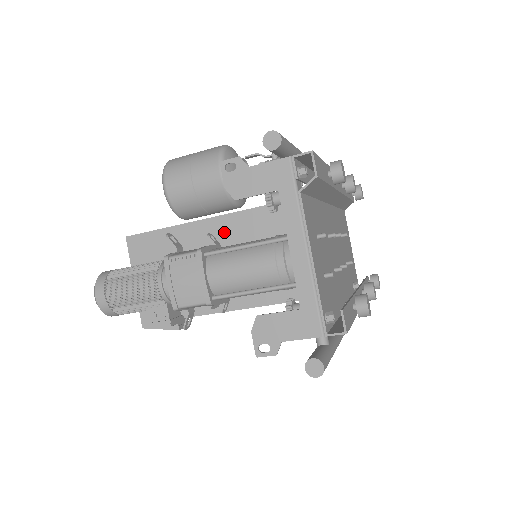
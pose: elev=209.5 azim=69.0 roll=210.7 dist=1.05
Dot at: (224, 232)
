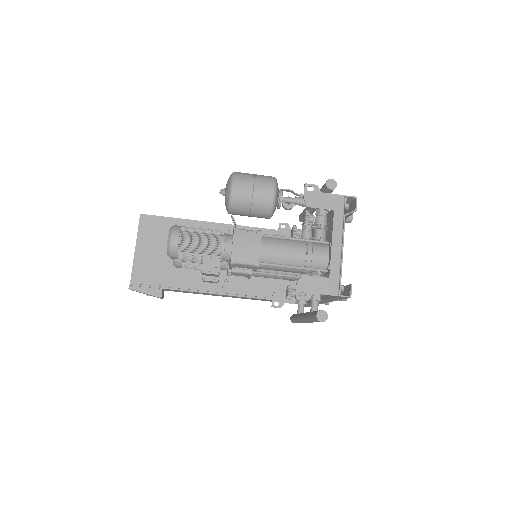
Dot at: occluded
